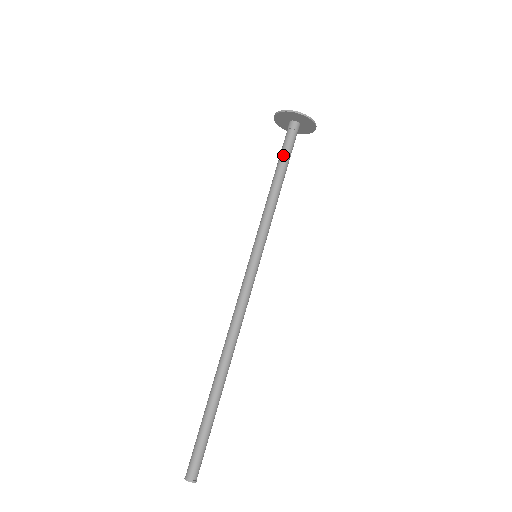
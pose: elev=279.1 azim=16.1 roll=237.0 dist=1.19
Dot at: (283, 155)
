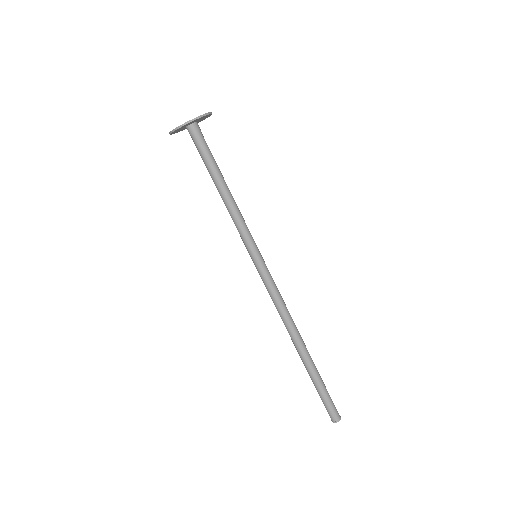
Dot at: (208, 162)
